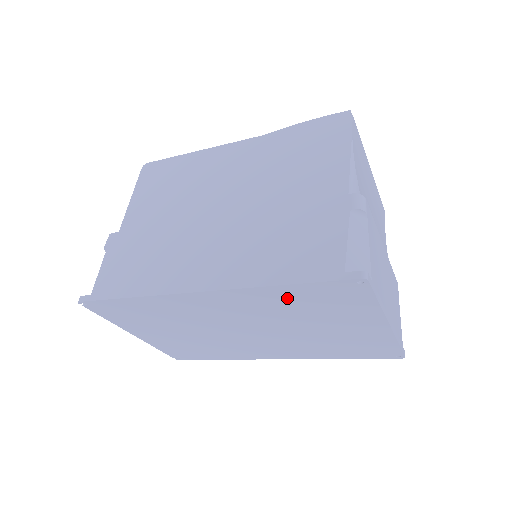
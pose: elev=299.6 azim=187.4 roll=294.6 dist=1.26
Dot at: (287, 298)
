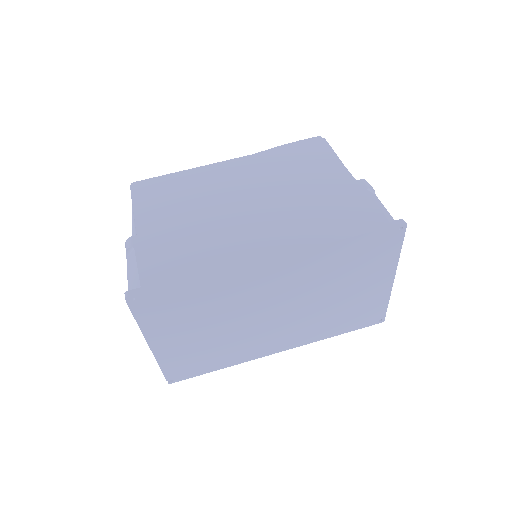
Dot at: (340, 255)
